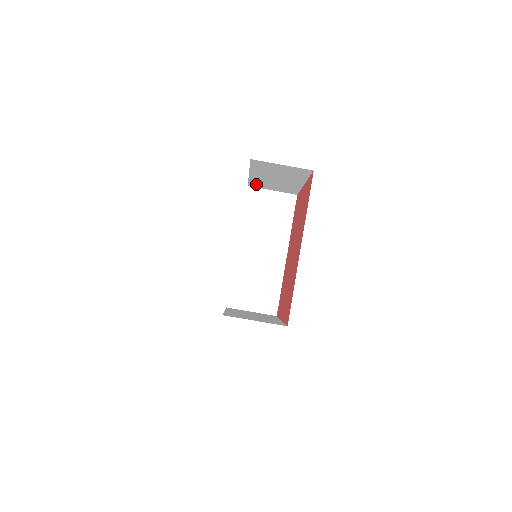
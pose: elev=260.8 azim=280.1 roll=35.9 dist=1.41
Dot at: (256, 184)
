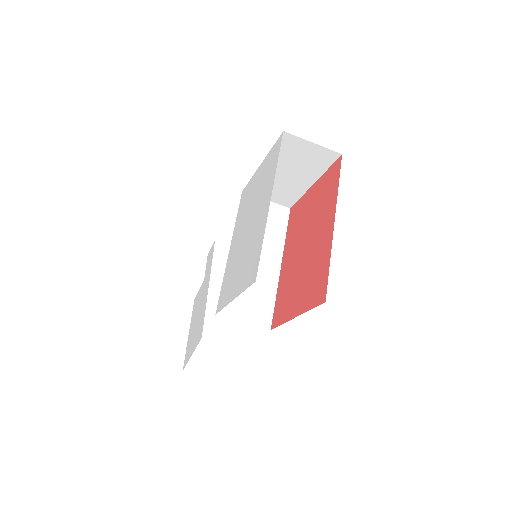
Dot at: occluded
